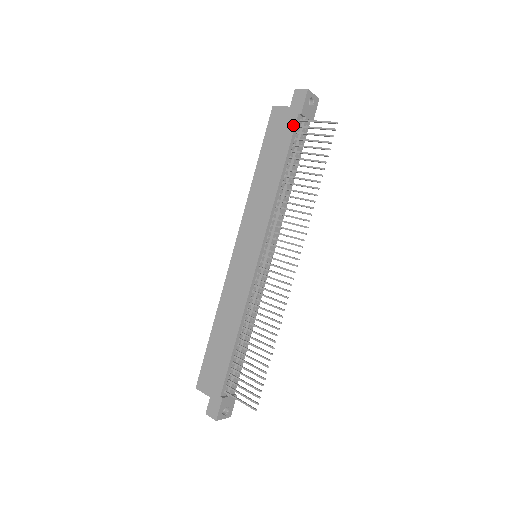
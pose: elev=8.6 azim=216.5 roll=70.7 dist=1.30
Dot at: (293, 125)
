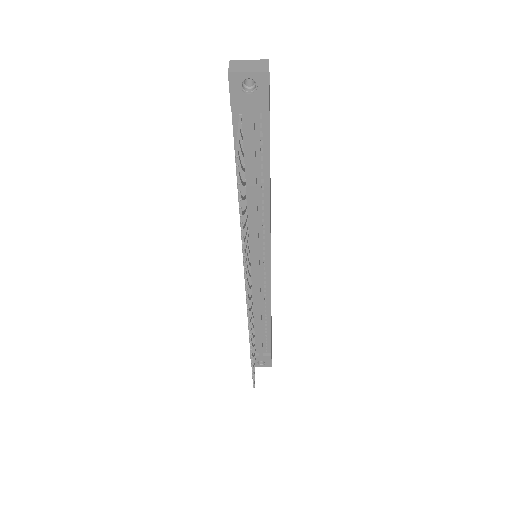
Dot at: (232, 124)
